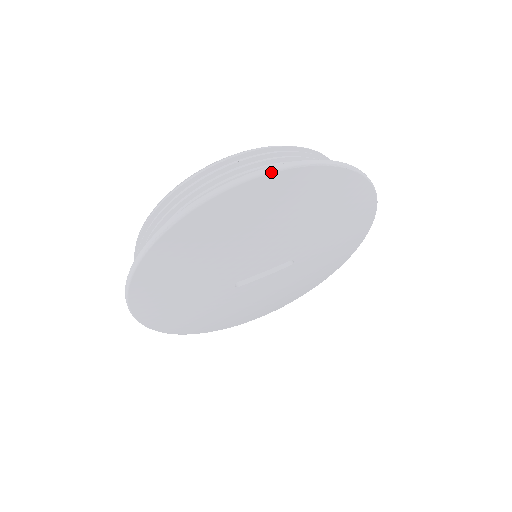
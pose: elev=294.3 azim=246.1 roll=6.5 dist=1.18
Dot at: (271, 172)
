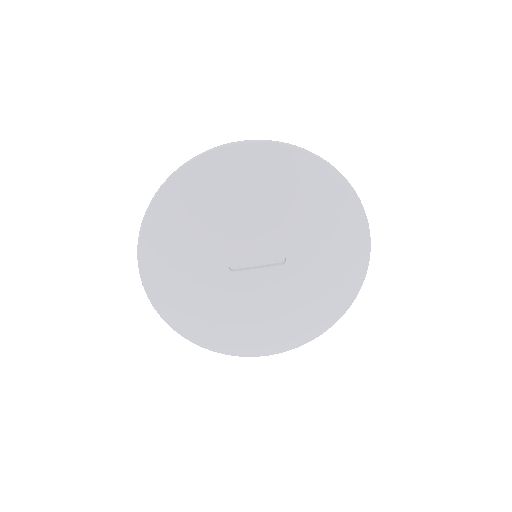
Dot at: (256, 141)
